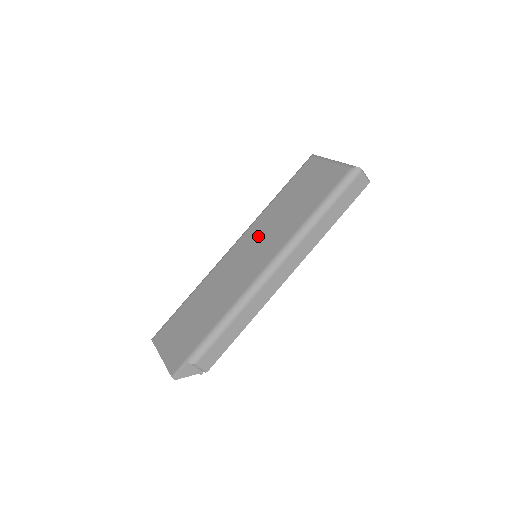
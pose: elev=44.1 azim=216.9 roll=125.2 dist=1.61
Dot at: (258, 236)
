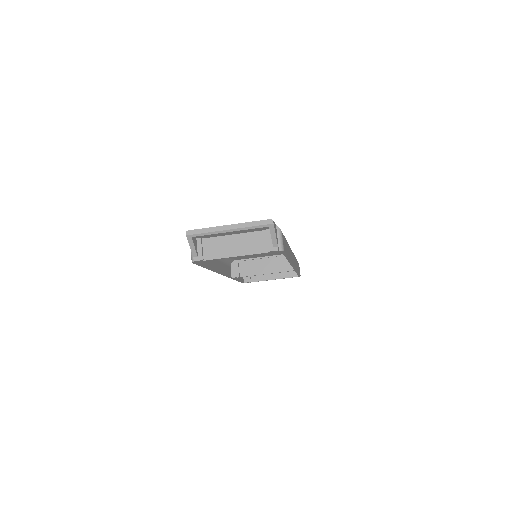
Dot at: occluded
